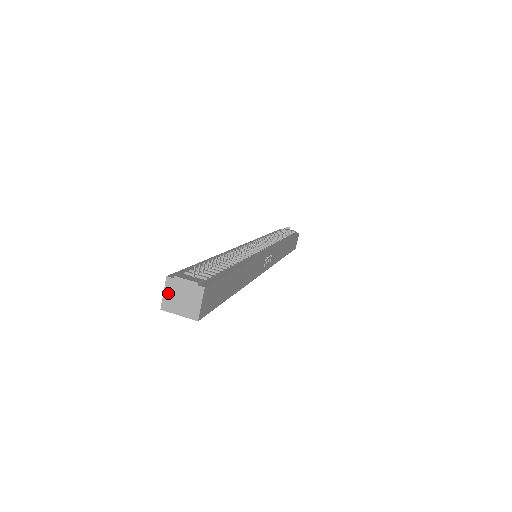
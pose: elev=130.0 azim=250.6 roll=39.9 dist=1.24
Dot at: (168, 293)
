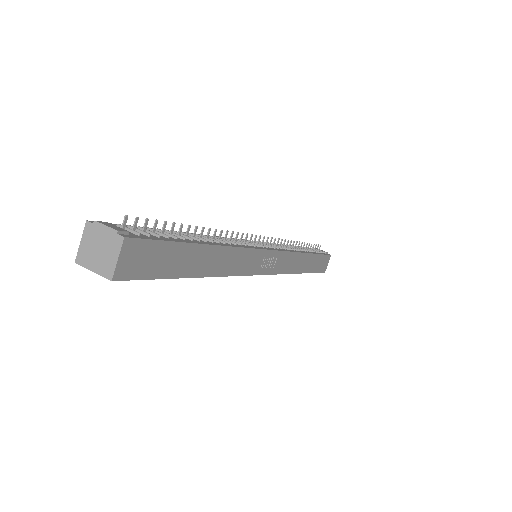
Dot at: (85, 242)
